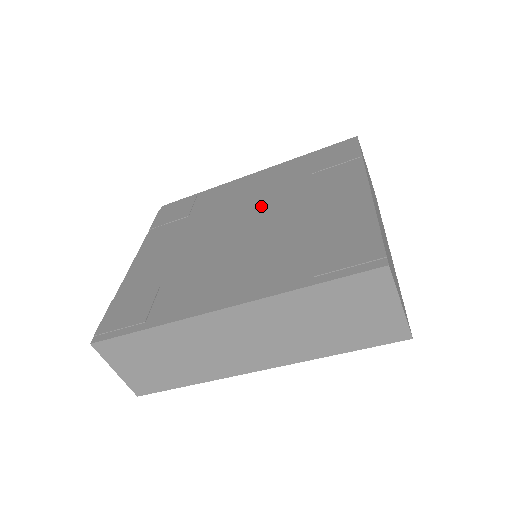
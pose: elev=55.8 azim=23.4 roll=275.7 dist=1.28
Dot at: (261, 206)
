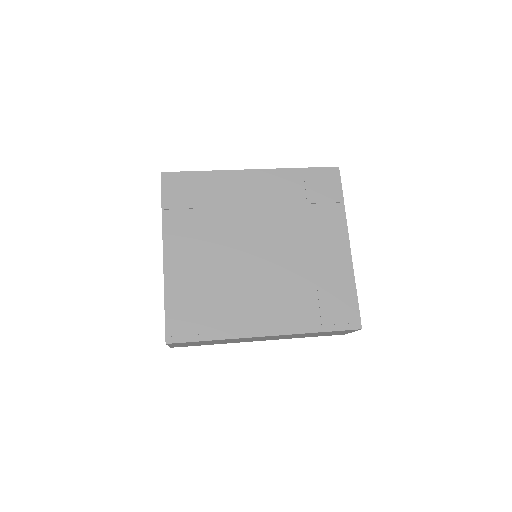
Dot at: (271, 228)
